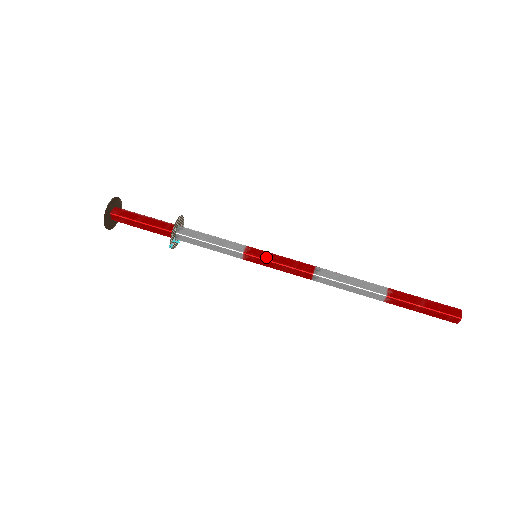
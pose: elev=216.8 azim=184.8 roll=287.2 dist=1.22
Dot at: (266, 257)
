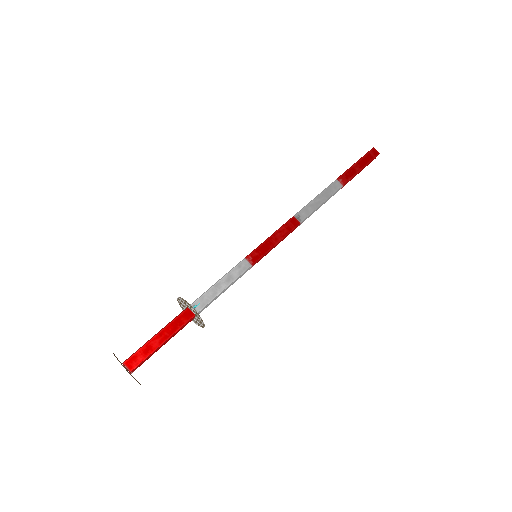
Dot at: (260, 245)
